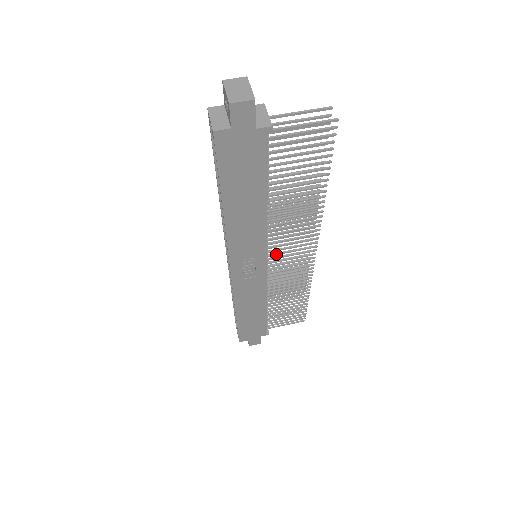
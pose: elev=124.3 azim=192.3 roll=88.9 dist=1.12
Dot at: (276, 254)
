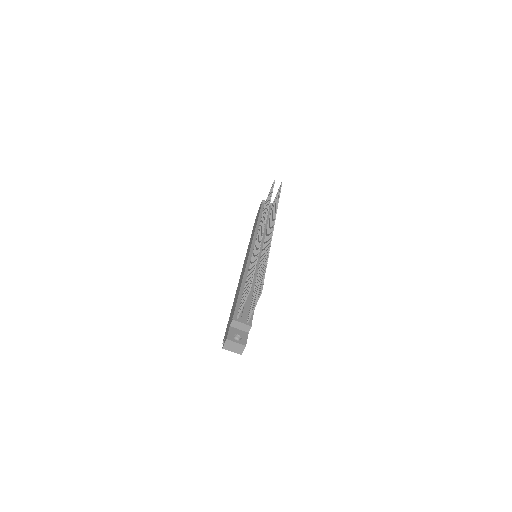
Dot at: occluded
